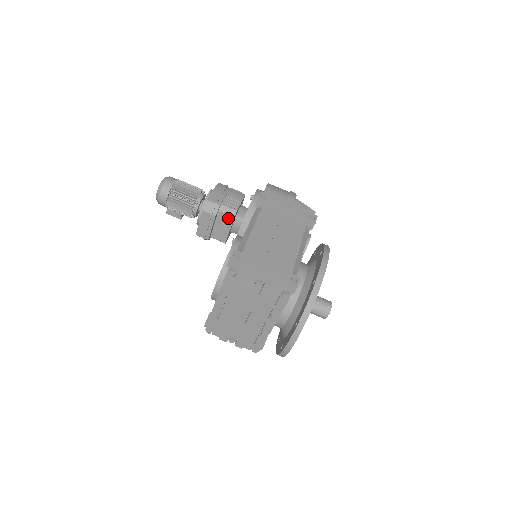
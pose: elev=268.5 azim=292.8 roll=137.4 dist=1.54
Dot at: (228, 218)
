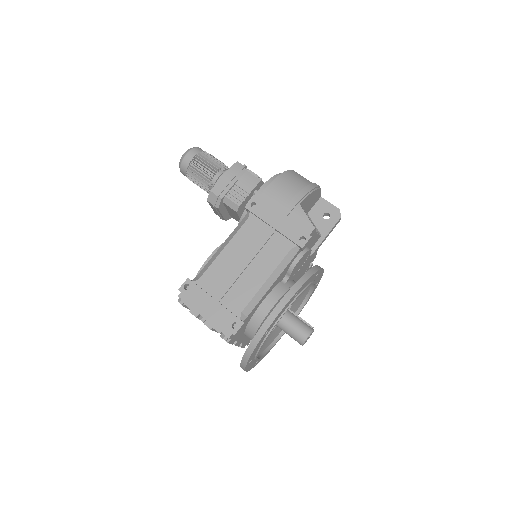
Dot at: (233, 210)
